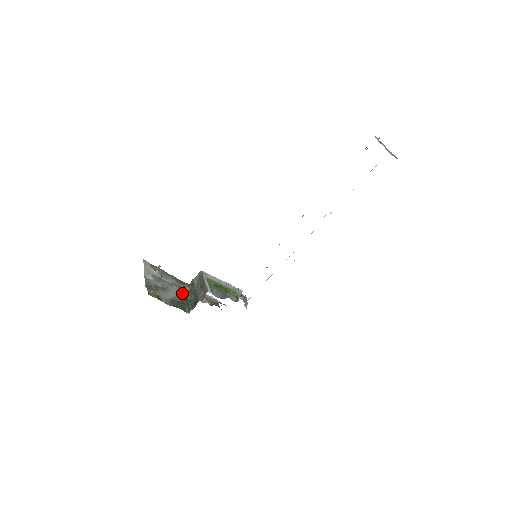
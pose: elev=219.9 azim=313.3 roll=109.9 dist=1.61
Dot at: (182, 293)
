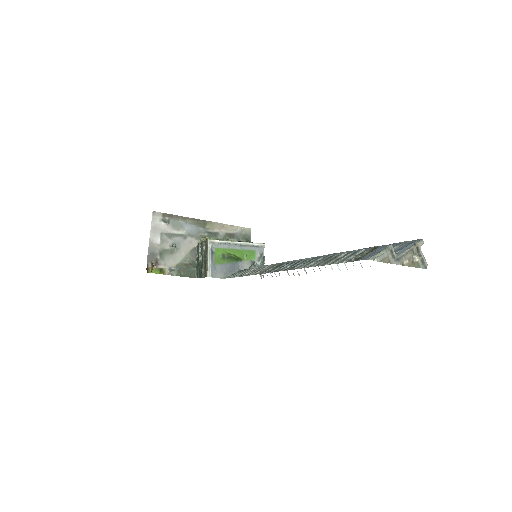
Dot at: (196, 247)
